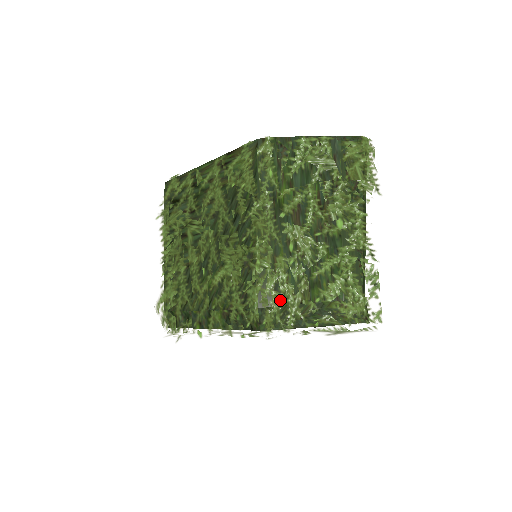
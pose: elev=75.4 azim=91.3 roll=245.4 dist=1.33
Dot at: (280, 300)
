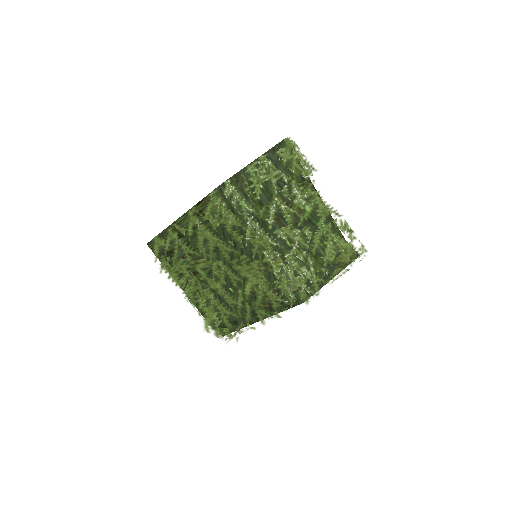
Dot at: (303, 280)
